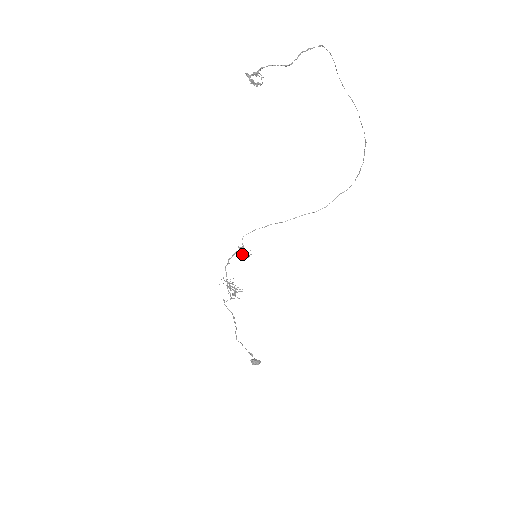
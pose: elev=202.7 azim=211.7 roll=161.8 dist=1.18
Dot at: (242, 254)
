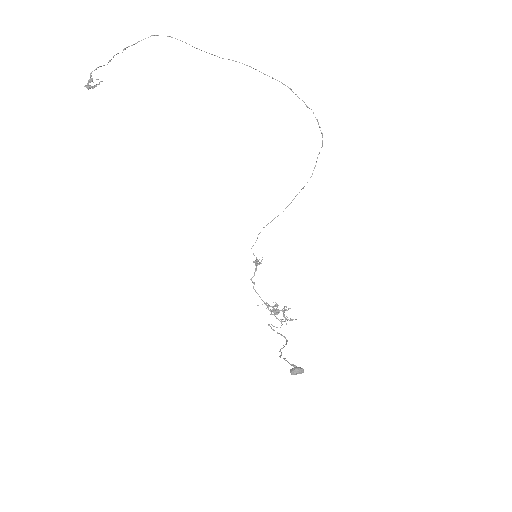
Dot at: occluded
